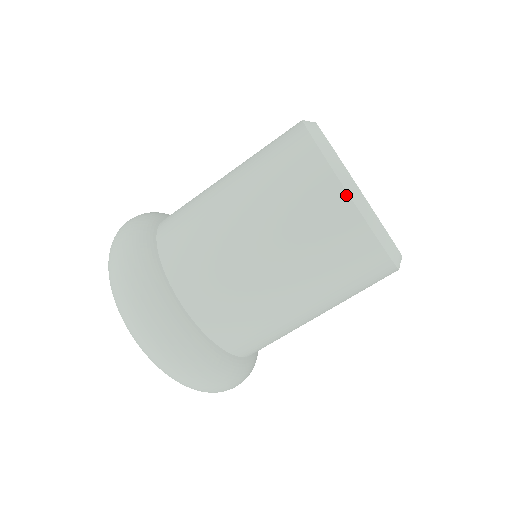
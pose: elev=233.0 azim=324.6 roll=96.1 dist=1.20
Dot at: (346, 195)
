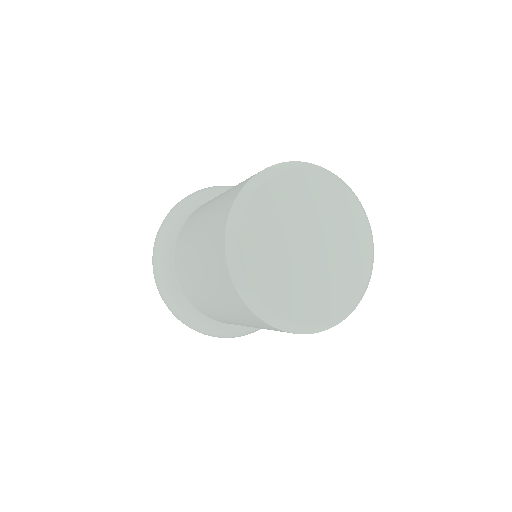
Dot at: (246, 306)
